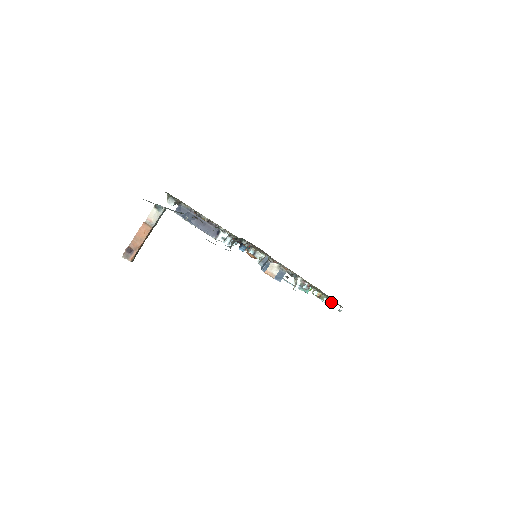
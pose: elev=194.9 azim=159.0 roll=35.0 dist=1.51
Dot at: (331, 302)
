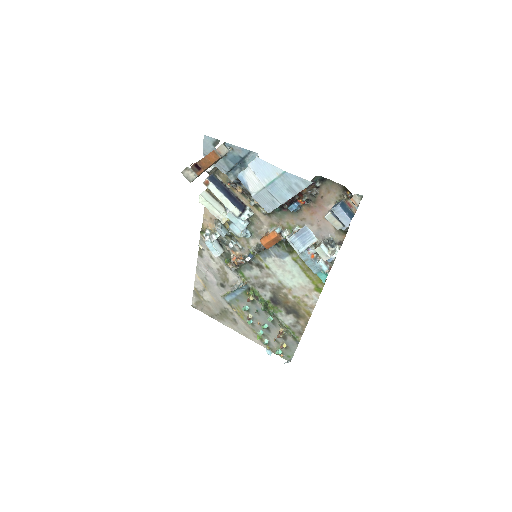
Dot at: (280, 352)
